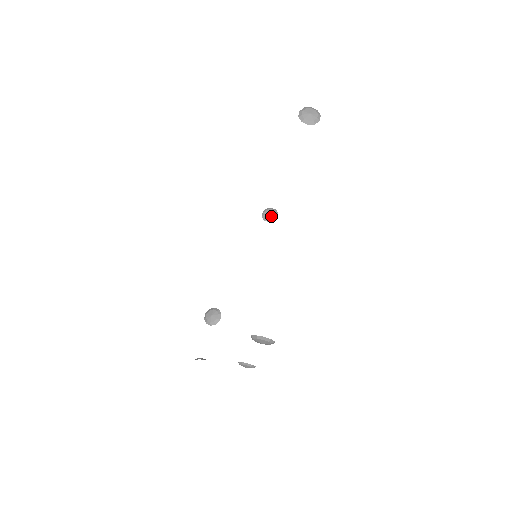
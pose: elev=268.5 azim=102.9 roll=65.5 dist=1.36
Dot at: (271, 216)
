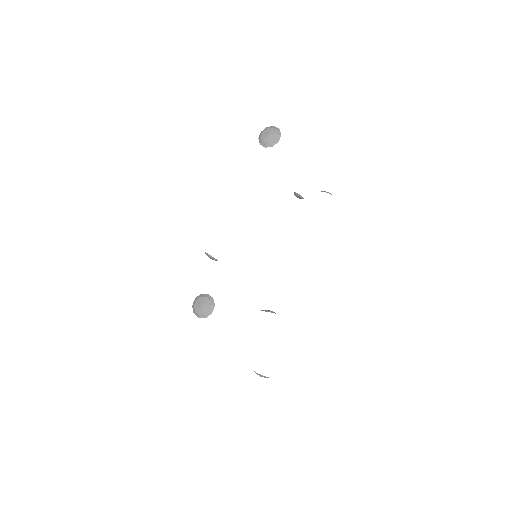
Dot at: (269, 310)
